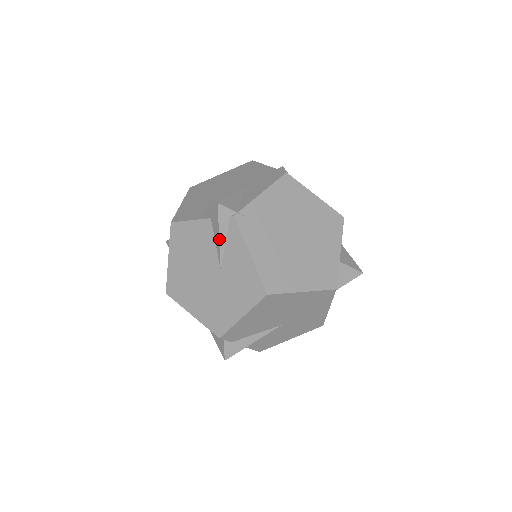
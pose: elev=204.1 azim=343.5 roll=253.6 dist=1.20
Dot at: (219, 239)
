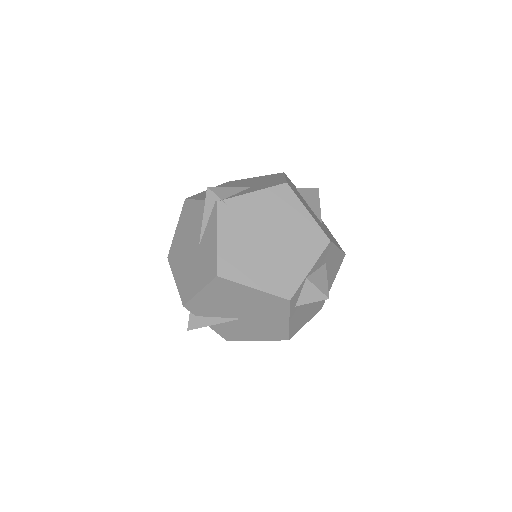
Dot at: (203, 218)
